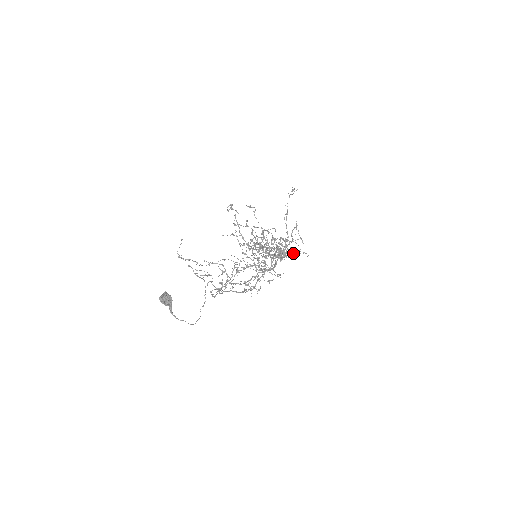
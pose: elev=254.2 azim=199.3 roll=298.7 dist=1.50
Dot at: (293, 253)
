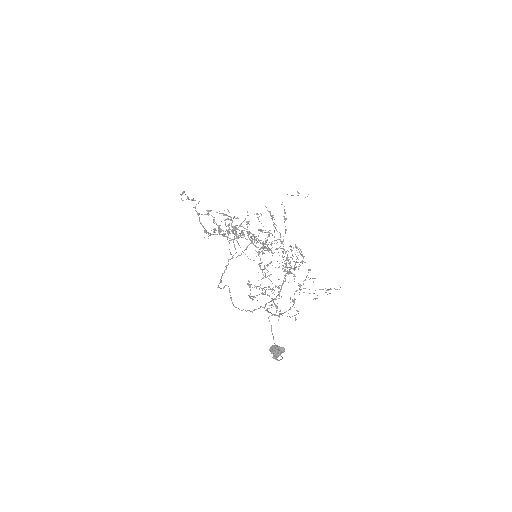
Dot at: occluded
